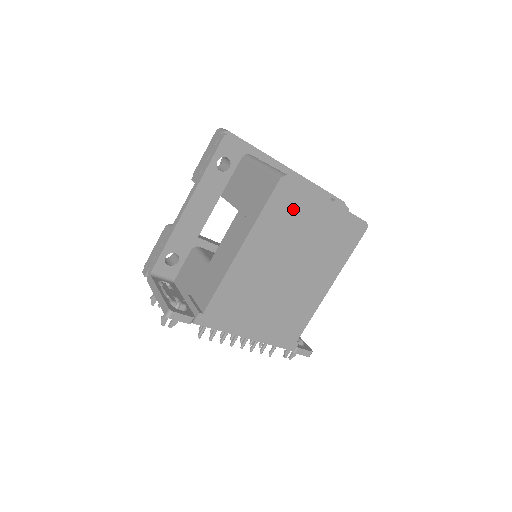
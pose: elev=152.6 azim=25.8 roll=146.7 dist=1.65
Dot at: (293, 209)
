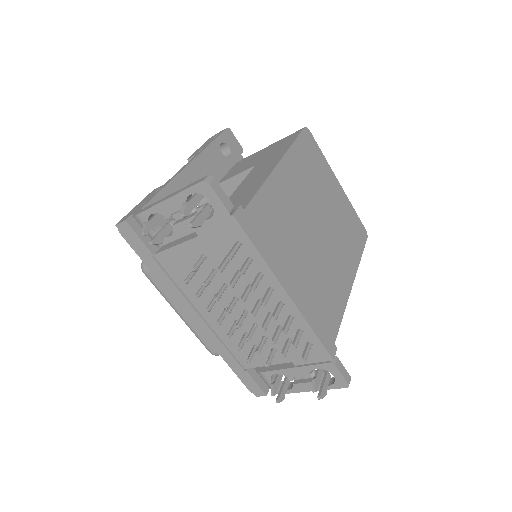
Dot at: (315, 164)
